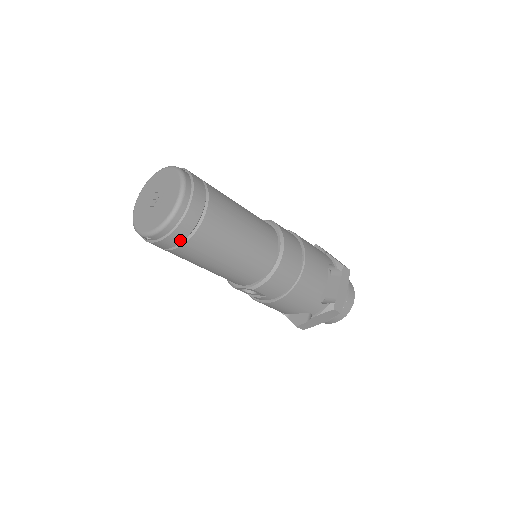
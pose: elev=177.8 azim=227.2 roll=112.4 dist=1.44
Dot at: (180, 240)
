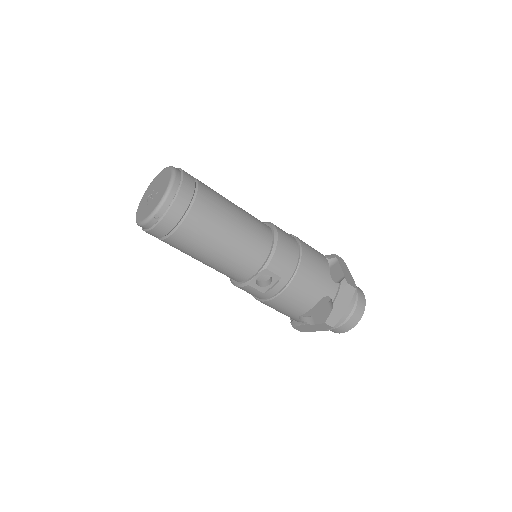
Dot at: (185, 207)
